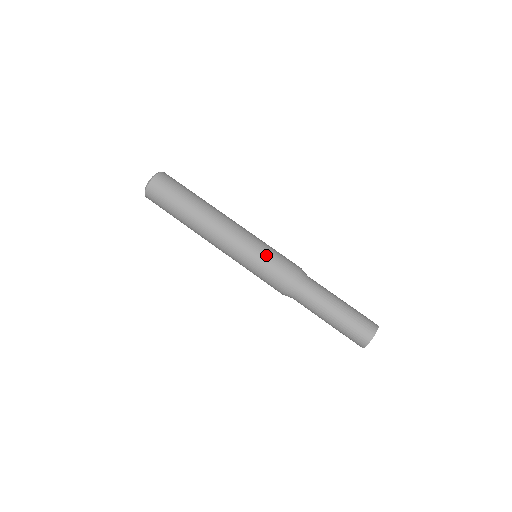
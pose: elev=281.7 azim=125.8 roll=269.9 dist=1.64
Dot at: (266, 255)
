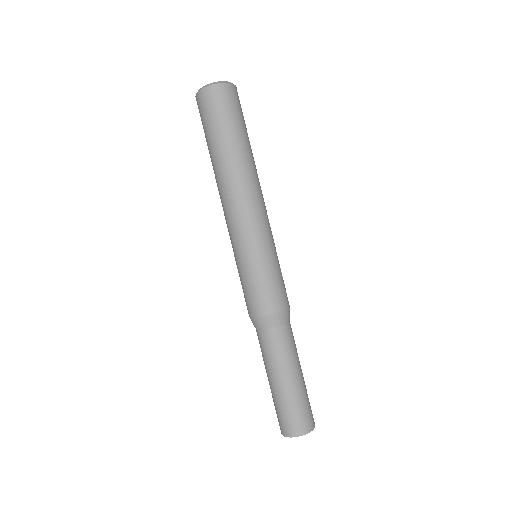
Dot at: (266, 267)
